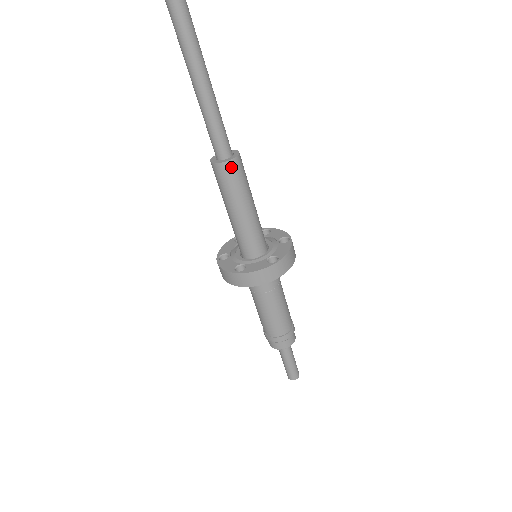
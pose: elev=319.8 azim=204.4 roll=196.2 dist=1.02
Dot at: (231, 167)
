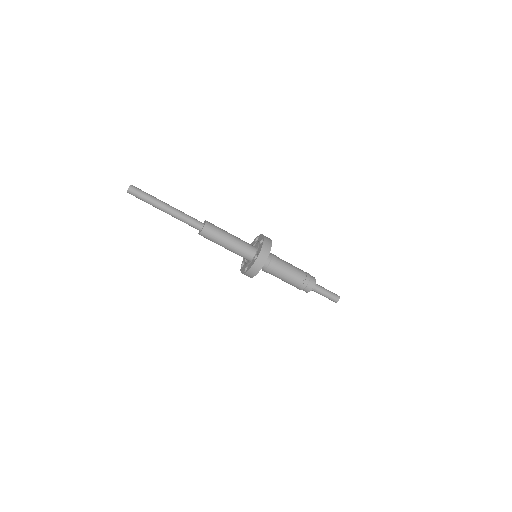
Dot at: (209, 225)
